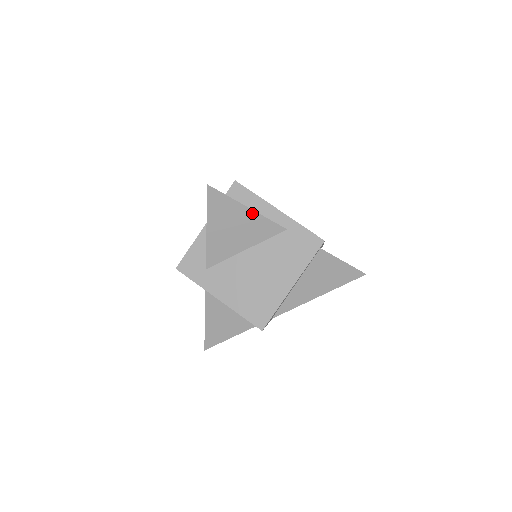
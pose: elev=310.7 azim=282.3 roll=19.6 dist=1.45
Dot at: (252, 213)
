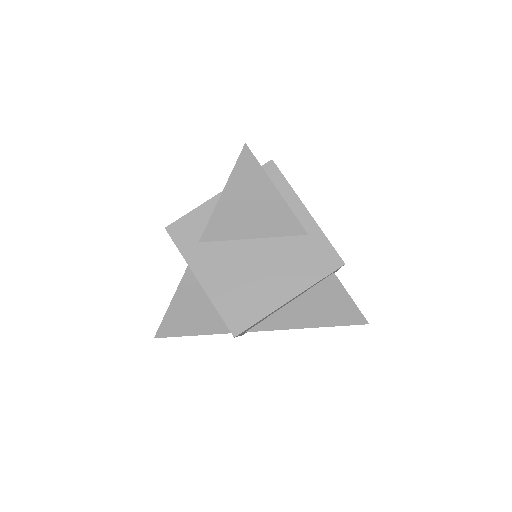
Dot at: (279, 199)
